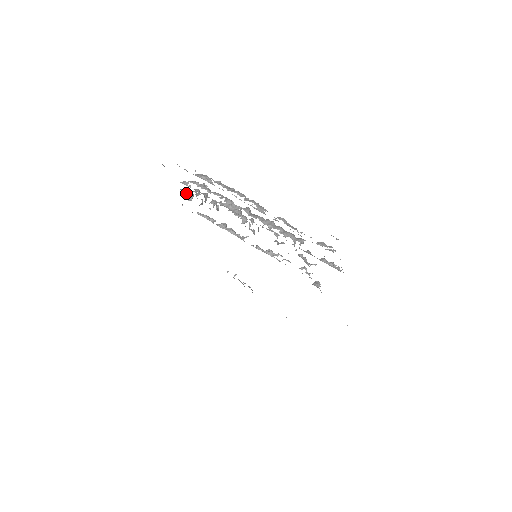
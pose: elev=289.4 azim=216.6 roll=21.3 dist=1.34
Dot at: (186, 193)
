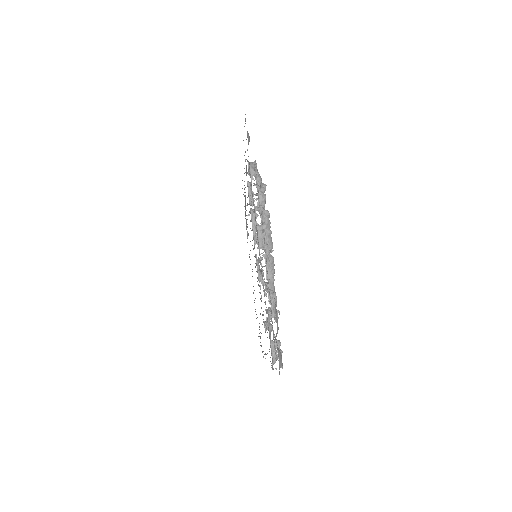
Dot at: occluded
